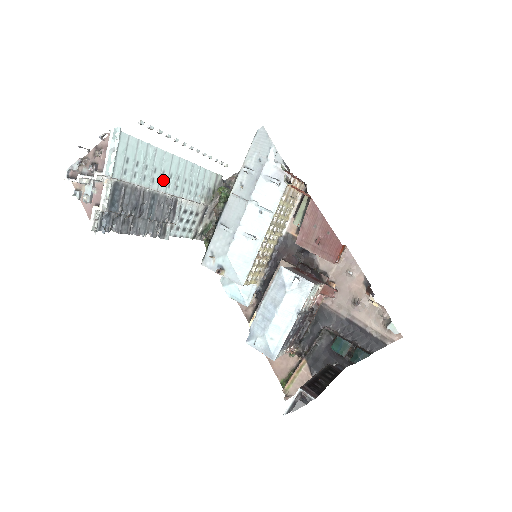
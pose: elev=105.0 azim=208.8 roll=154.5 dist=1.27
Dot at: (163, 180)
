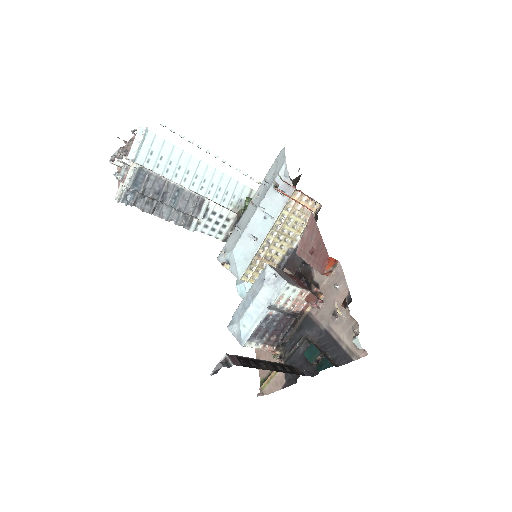
Dot at: (187, 178)
